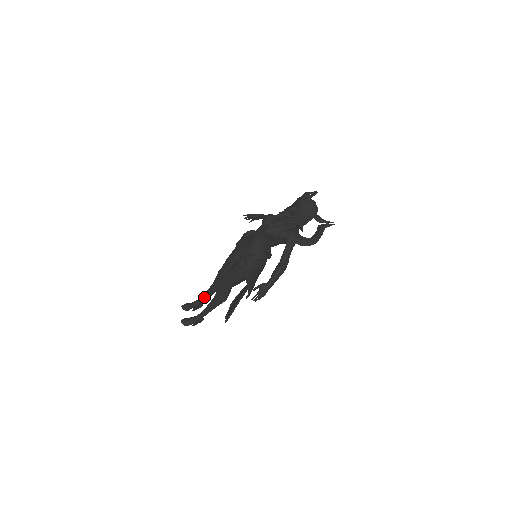
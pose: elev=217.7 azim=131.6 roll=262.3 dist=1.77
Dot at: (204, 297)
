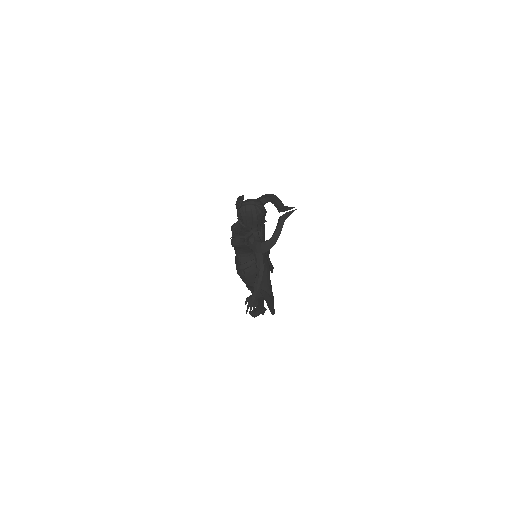
Dot at: occluded
